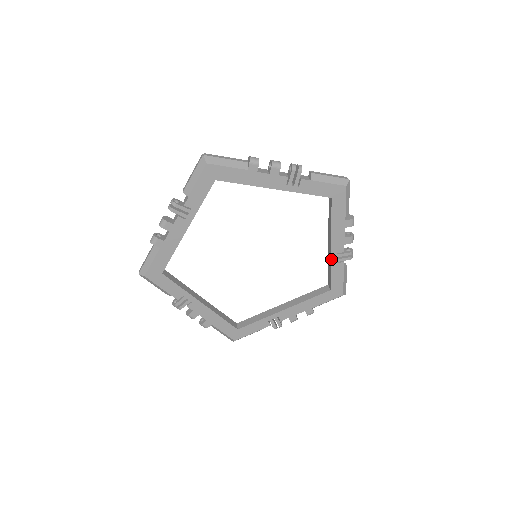
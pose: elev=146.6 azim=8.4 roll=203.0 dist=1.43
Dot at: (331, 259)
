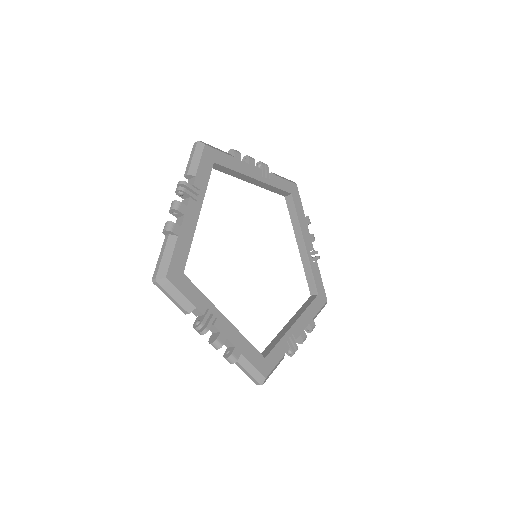
Dot at: (308, 258)
